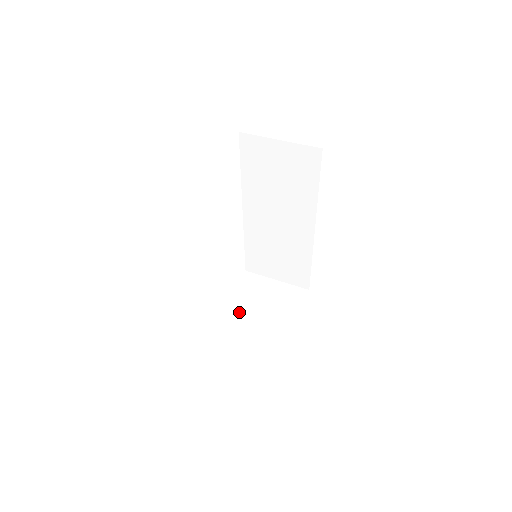
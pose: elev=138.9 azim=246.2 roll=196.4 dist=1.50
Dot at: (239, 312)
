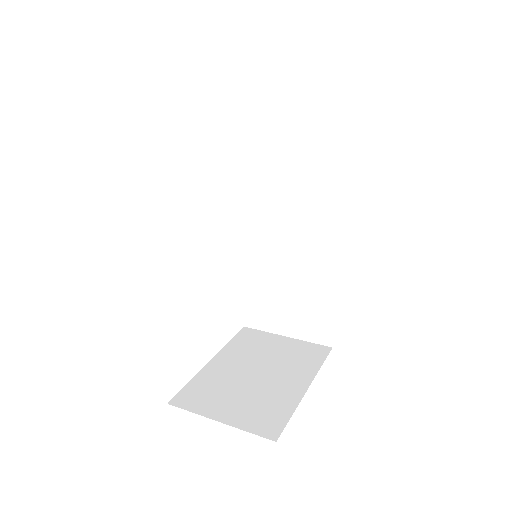
Dot at: (229, 368)
